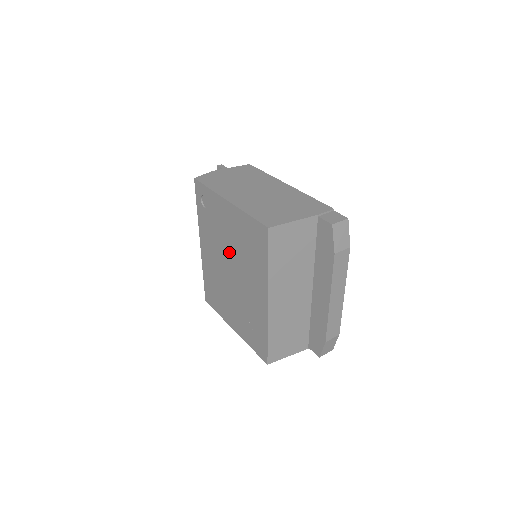
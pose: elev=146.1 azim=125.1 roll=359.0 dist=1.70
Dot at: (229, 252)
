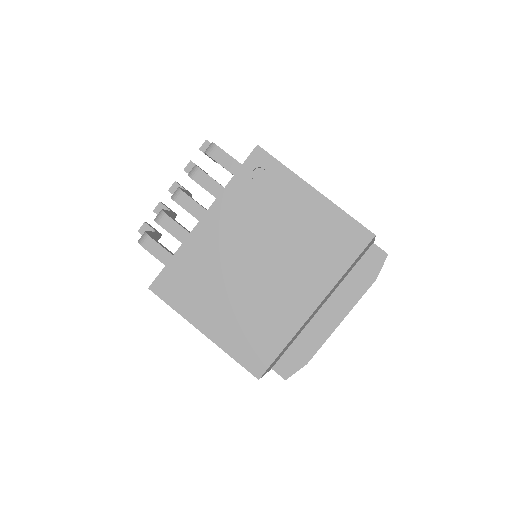
Dot at: (273, 241)
